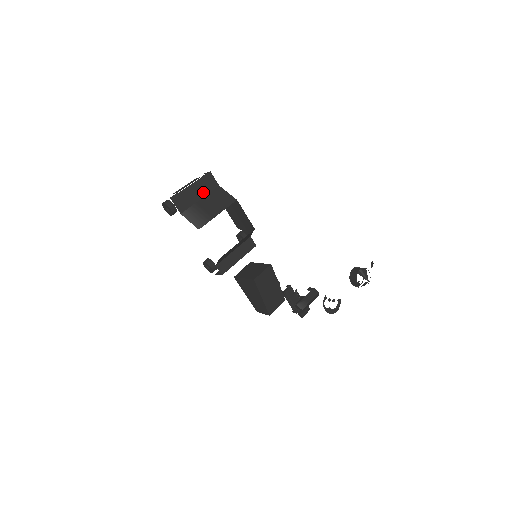
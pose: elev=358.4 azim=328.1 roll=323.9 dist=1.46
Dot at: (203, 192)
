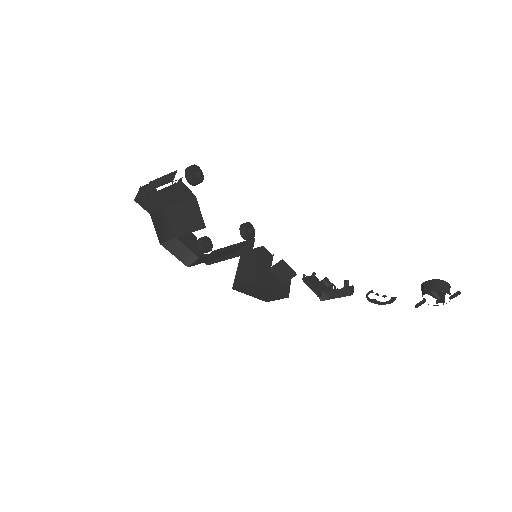
Dot at: (174, 199)
